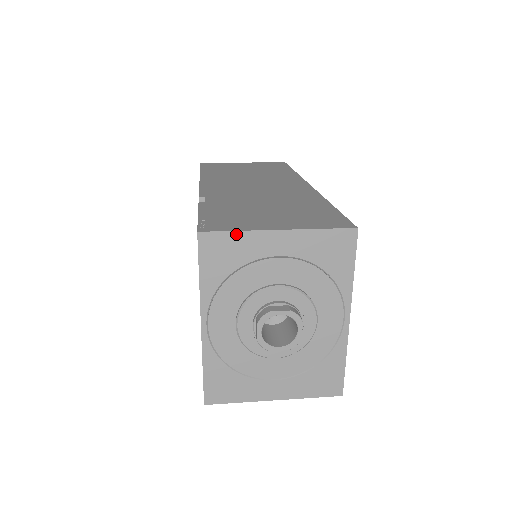
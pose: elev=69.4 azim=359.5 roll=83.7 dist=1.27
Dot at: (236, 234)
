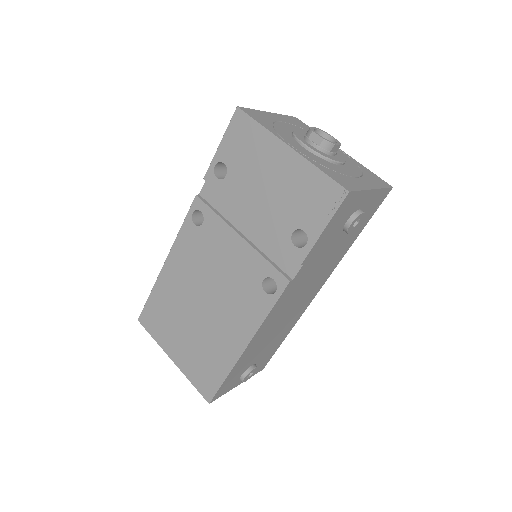
Dot at: (254, 110)
